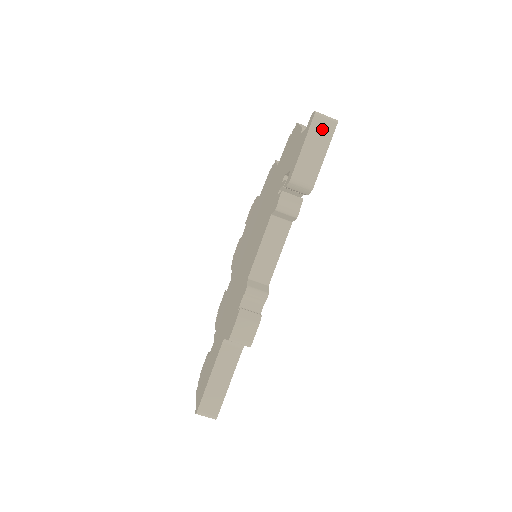
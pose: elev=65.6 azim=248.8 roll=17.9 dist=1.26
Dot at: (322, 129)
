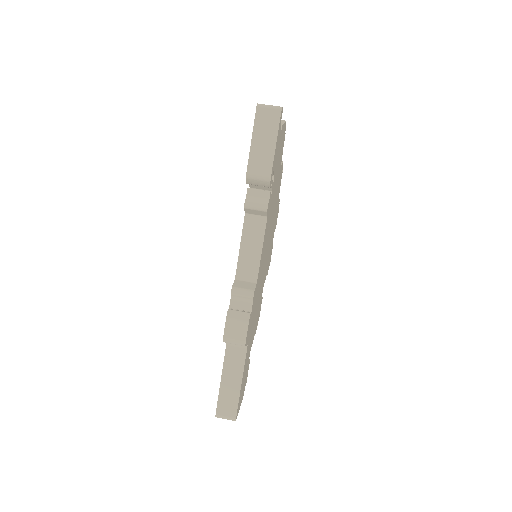
Dot at: (267, 119)
